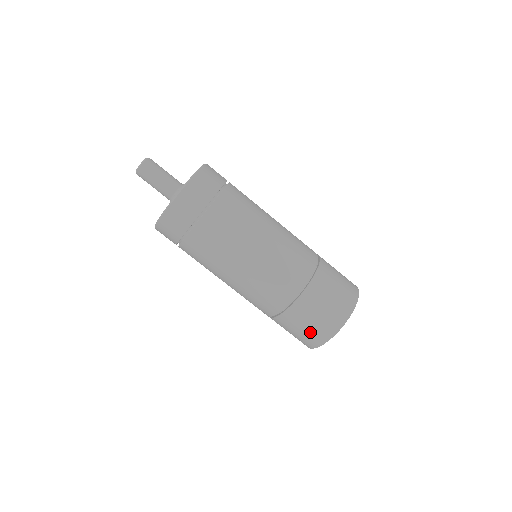
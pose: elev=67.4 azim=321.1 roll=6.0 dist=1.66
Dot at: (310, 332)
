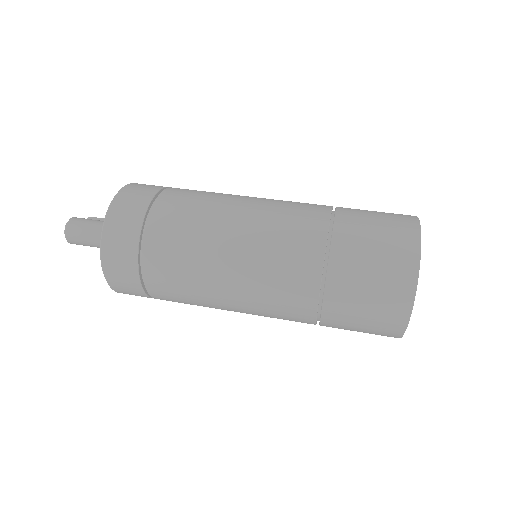
Dot at: (371, 332)
